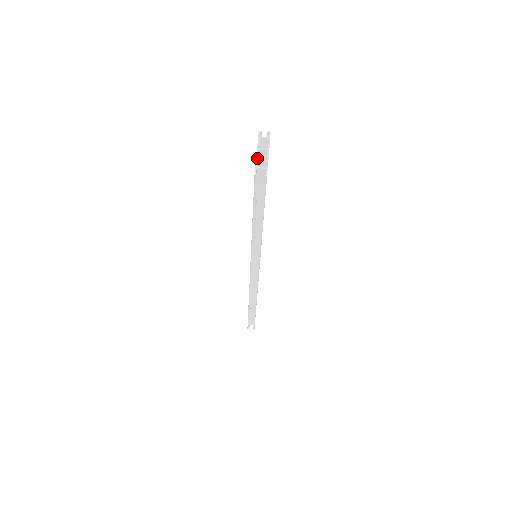
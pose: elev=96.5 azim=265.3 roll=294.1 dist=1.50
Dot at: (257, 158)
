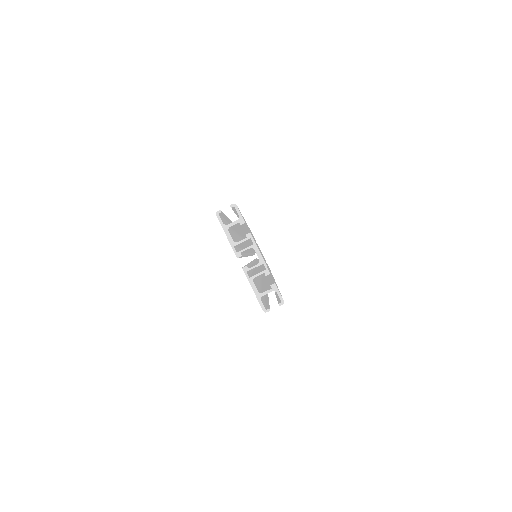
Dot at: (246, 271)
